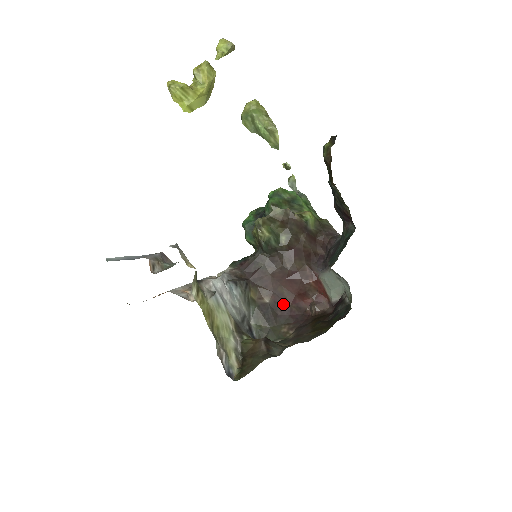
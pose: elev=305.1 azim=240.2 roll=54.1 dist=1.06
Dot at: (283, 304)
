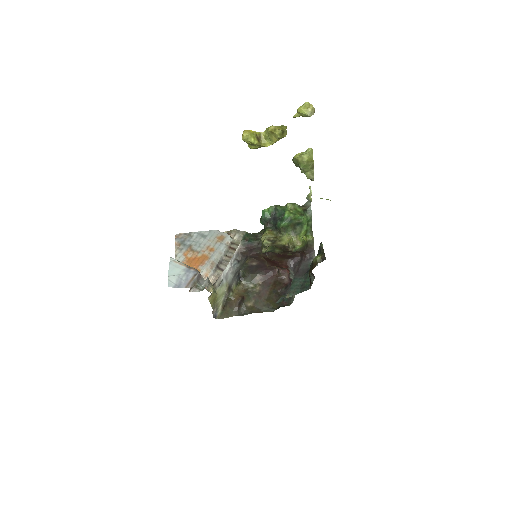
Dot at: (263, 266)
